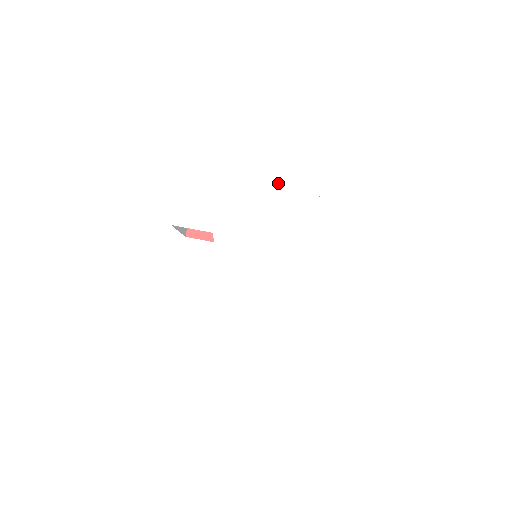
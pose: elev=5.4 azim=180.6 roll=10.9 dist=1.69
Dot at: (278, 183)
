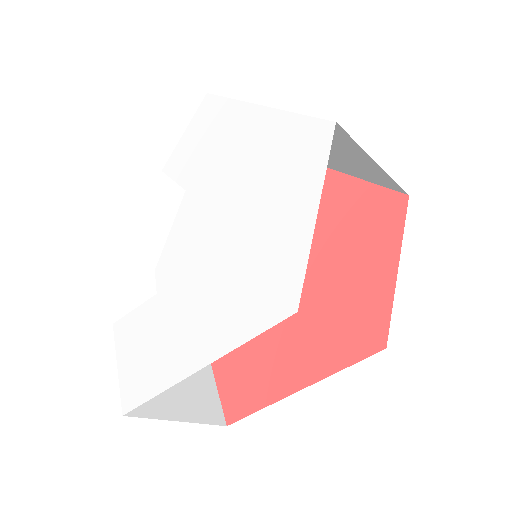
Dot at: (284, 129)
